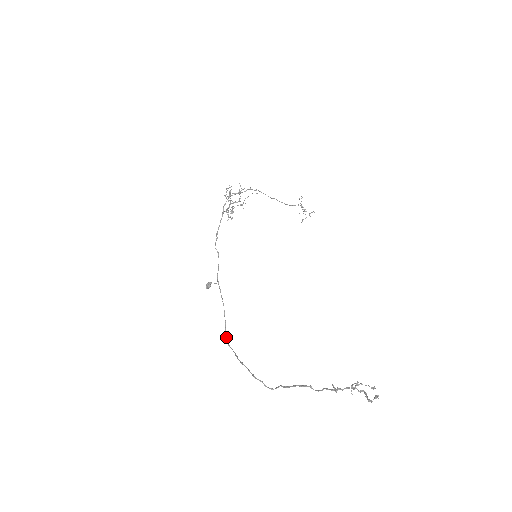
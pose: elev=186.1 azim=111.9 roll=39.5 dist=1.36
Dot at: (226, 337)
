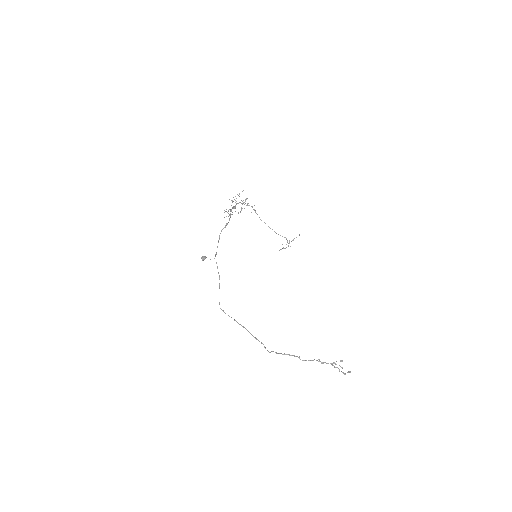
Dot at: occluded
